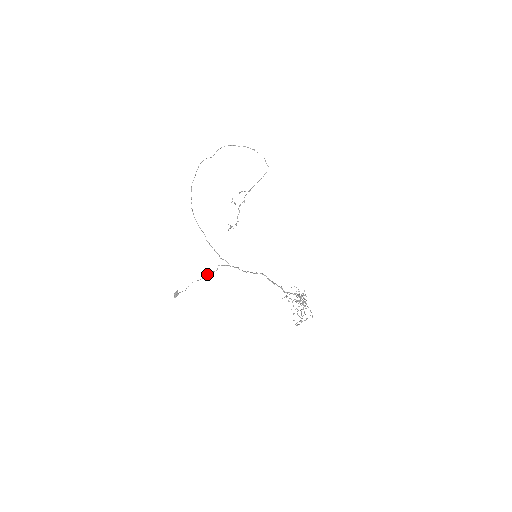
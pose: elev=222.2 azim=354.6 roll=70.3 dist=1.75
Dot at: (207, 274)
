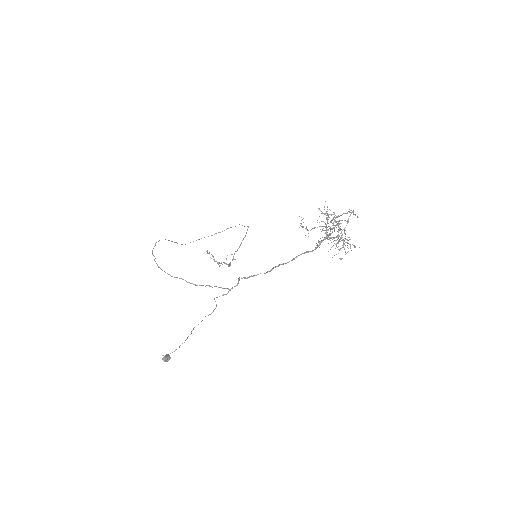
Dot at: occluded
